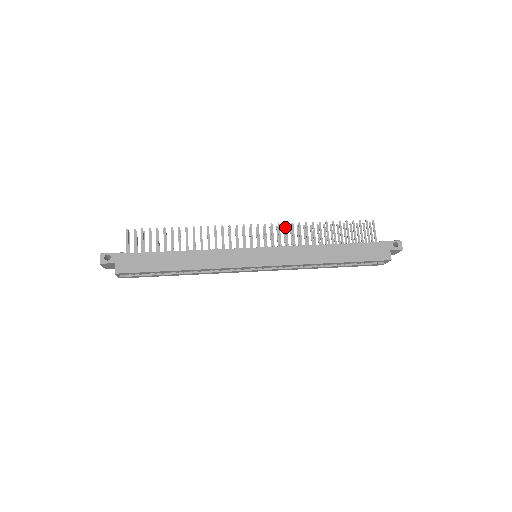
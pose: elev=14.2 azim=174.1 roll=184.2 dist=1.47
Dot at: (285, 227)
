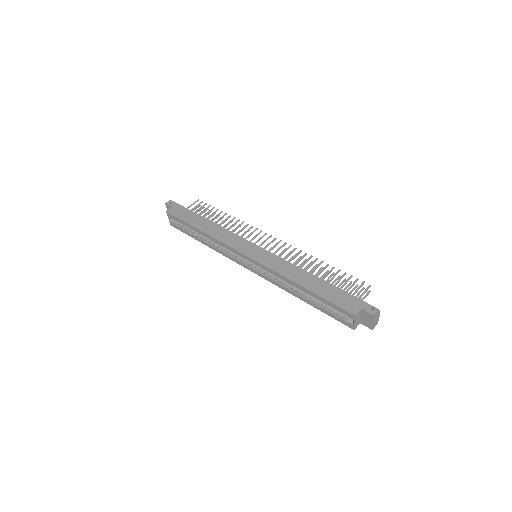
Dot at: (293, 250)
